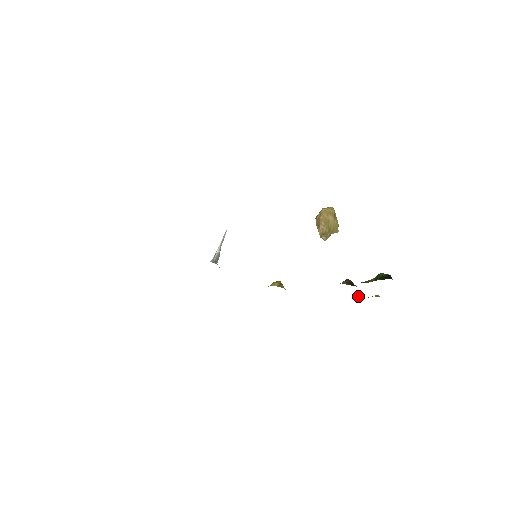
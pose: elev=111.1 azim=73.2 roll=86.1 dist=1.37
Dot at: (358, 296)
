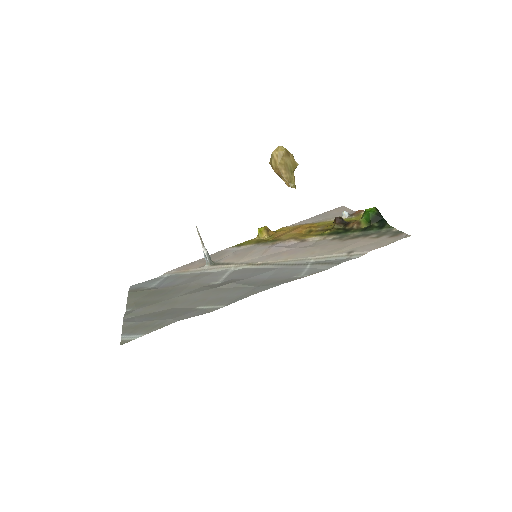
Dot at: (344, 216)
